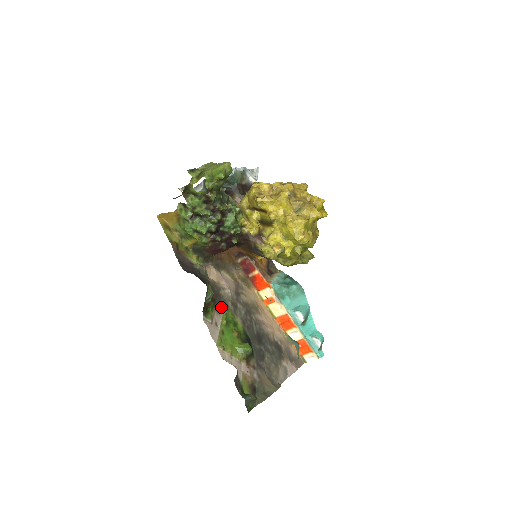
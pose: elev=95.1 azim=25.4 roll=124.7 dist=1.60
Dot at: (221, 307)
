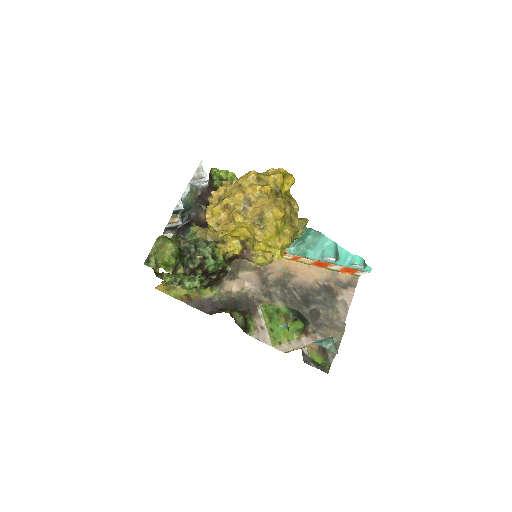
Dot at: (257, 309)
